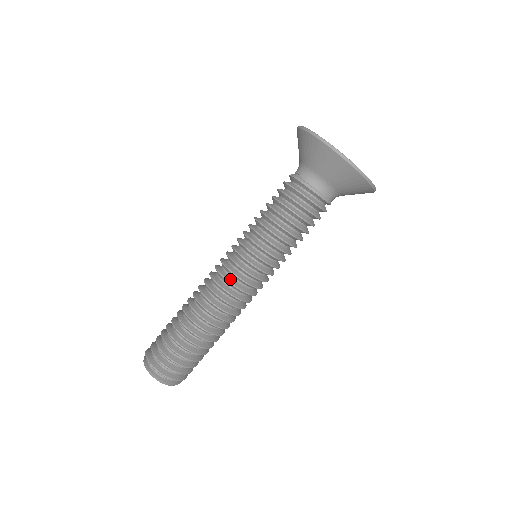
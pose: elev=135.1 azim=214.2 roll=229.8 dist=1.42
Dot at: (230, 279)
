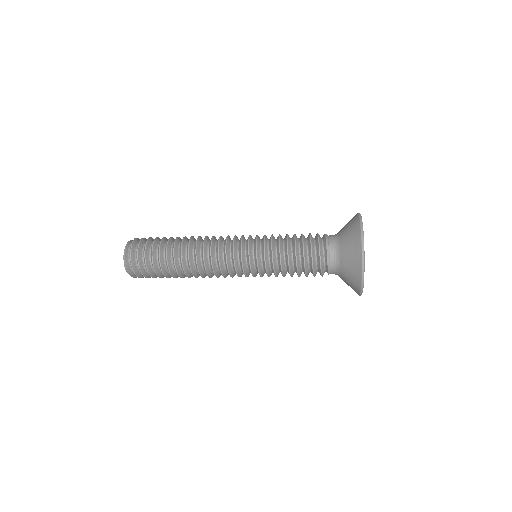
Dot at: (228, 246)
